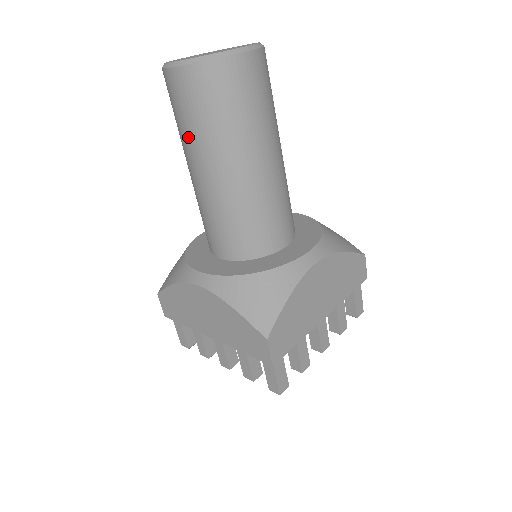
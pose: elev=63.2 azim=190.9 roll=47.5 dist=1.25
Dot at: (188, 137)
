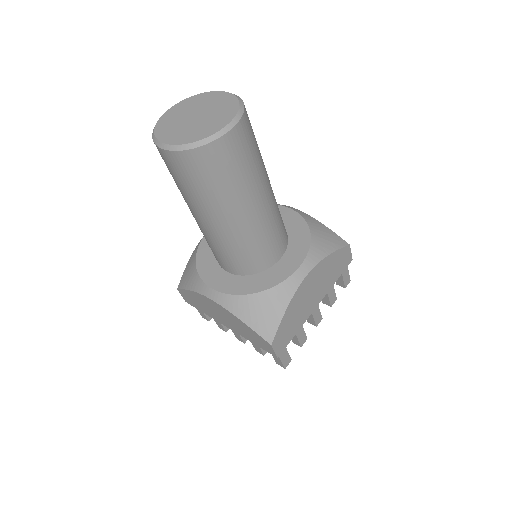
Dot at: (186, 195)
